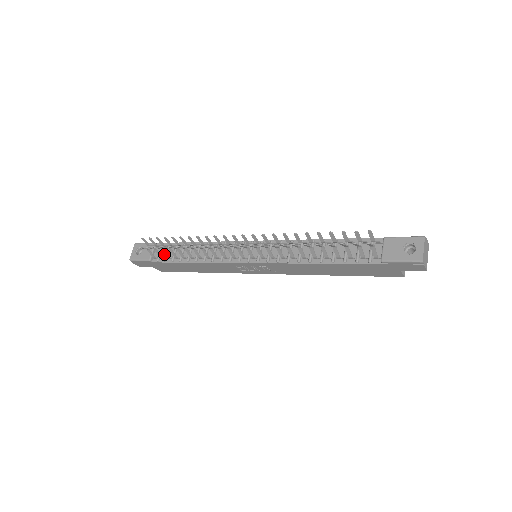
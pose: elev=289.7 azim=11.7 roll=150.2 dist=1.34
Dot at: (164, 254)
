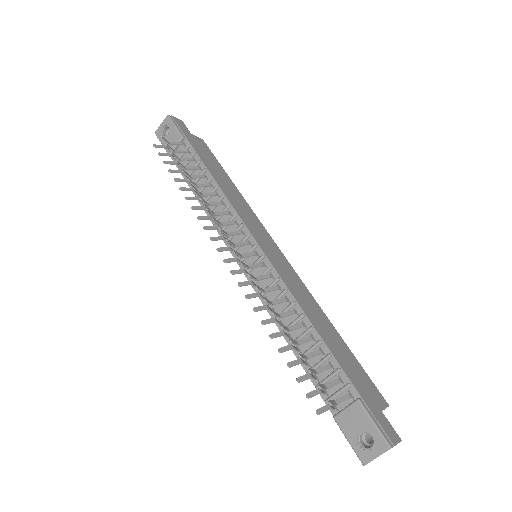
Dot at: occluded
